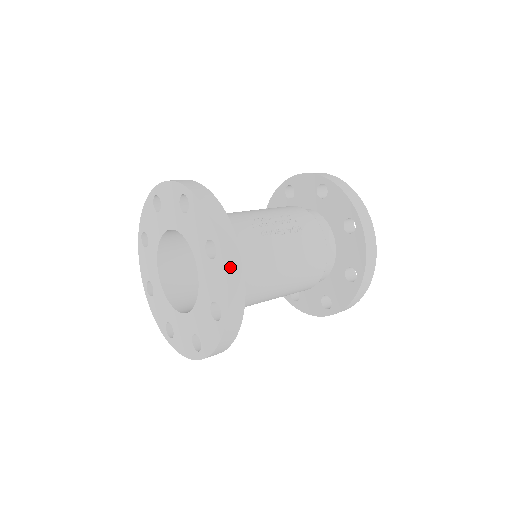
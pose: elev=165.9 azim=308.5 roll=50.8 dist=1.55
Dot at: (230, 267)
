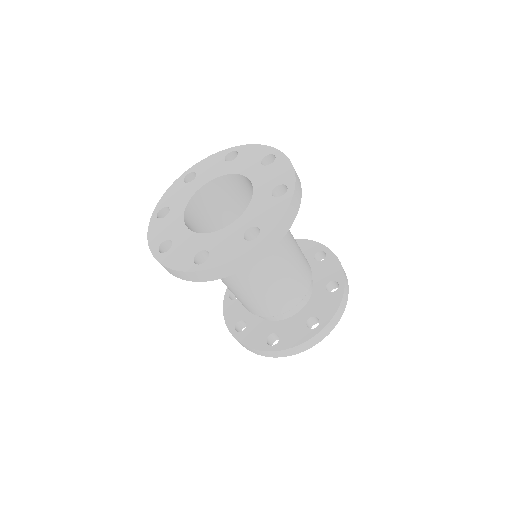
Dot at: occluded
